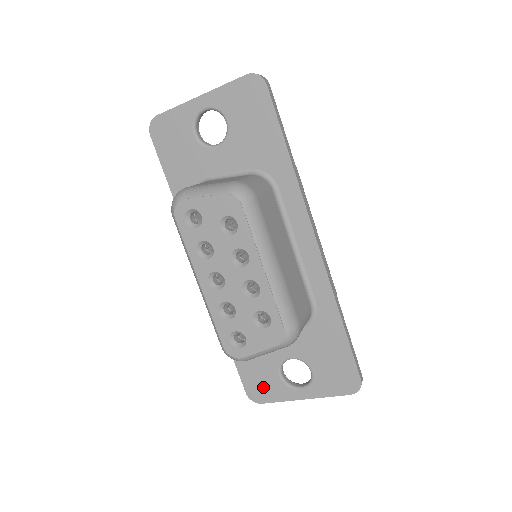
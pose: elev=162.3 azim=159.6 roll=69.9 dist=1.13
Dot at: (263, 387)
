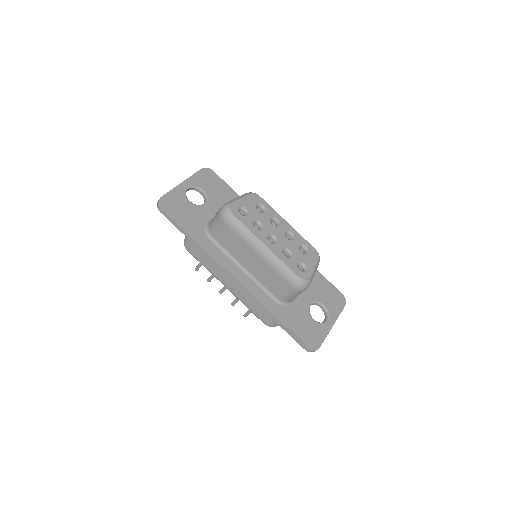
Dot at: (312, 335)
